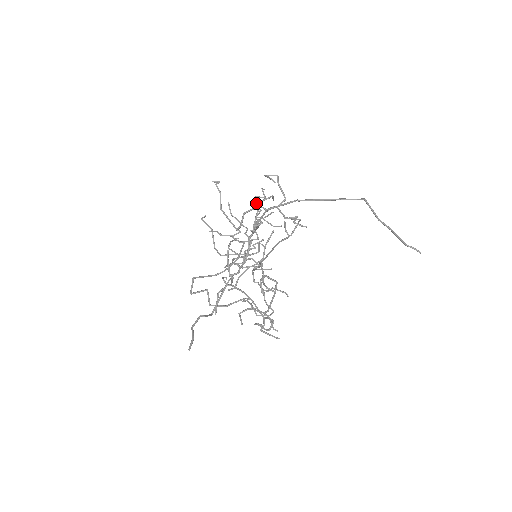
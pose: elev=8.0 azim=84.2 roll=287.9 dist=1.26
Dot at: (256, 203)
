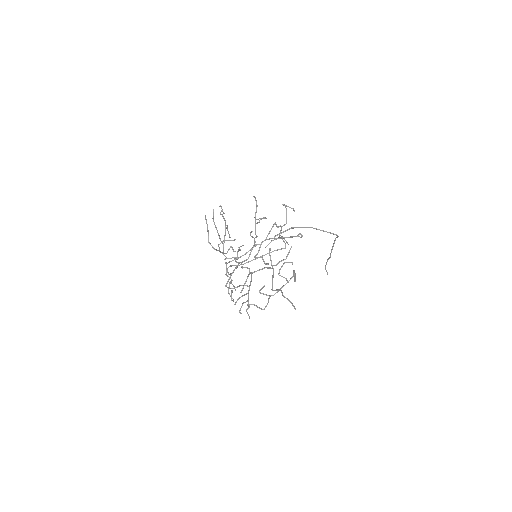
Dot at: (261, 219)
